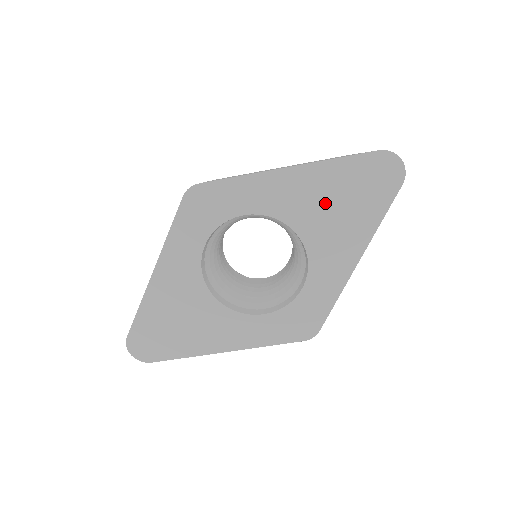
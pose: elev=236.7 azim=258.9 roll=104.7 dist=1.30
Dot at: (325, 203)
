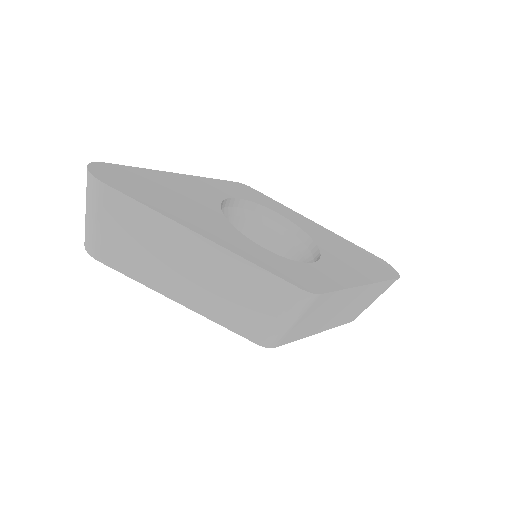
Dot at: (341, 248)
